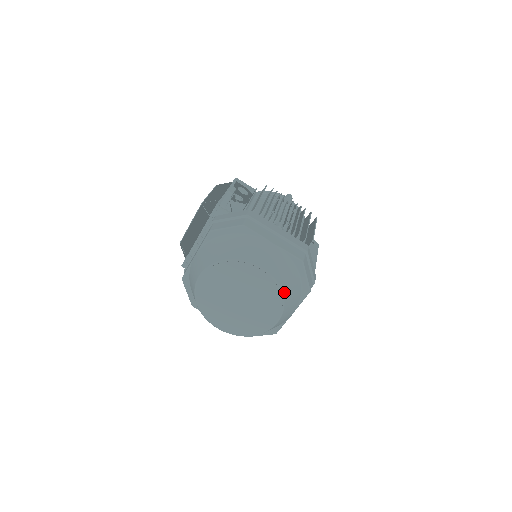
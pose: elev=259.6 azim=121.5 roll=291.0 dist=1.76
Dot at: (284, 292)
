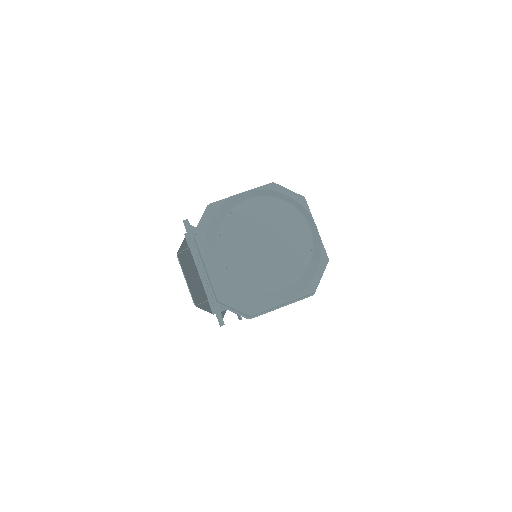
Dot at: (285, 200)
